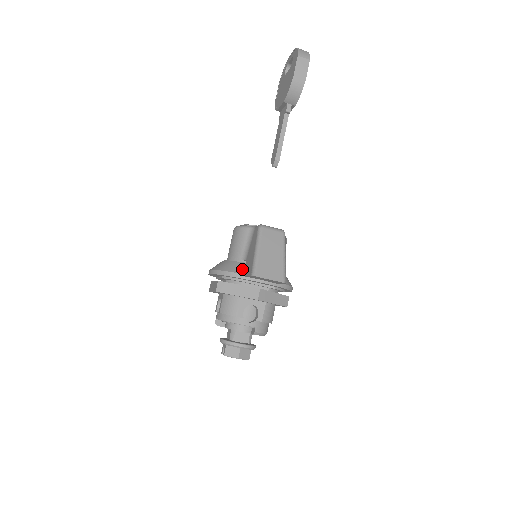
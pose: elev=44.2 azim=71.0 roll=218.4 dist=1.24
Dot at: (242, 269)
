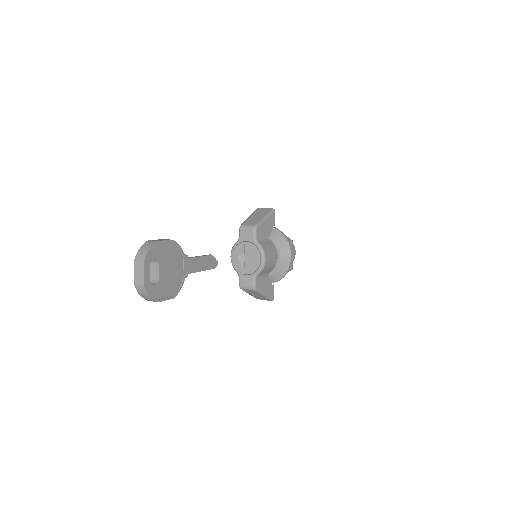
Dot at: occluded
